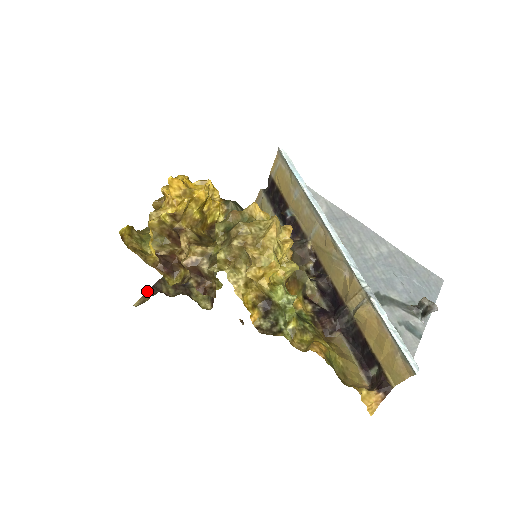
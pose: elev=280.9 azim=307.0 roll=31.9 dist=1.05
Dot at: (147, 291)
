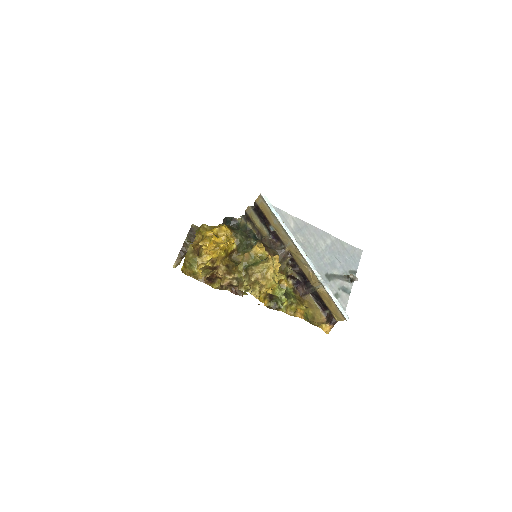
Dot at: (178, 255)
